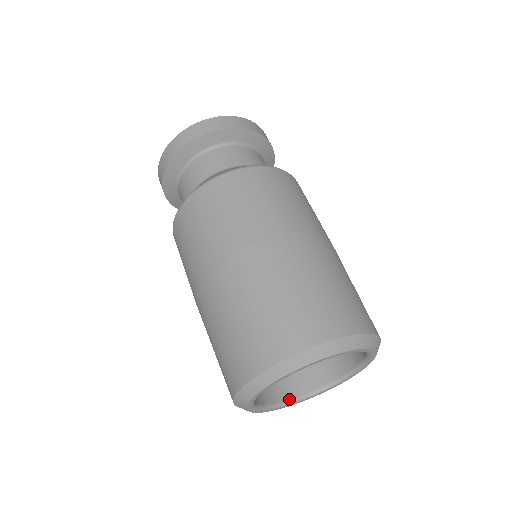
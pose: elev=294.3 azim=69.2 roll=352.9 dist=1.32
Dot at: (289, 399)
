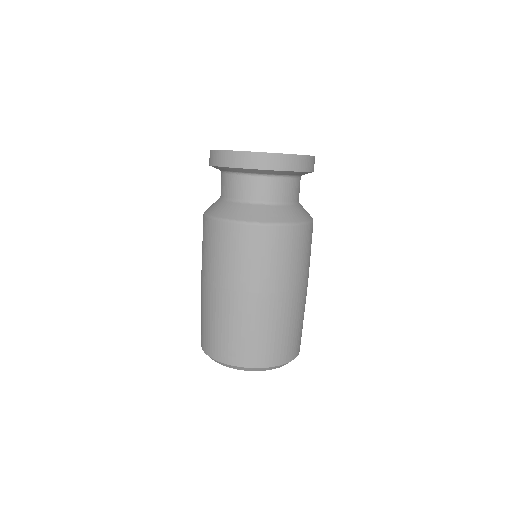
Dot at: occluded
